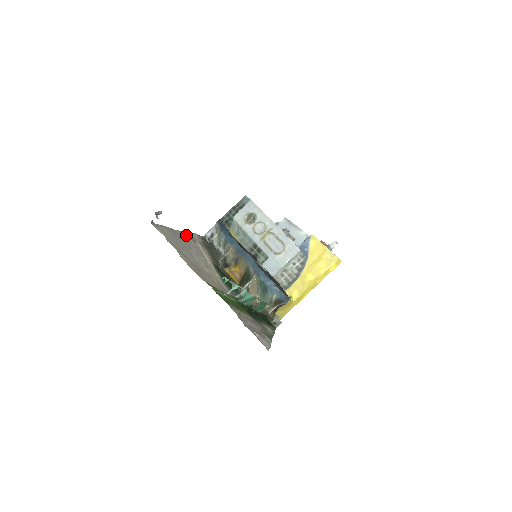
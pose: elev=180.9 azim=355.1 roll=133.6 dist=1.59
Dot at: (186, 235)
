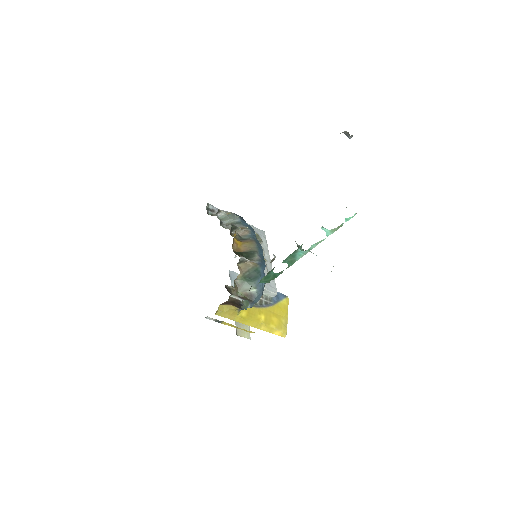
Dot at: occluded
